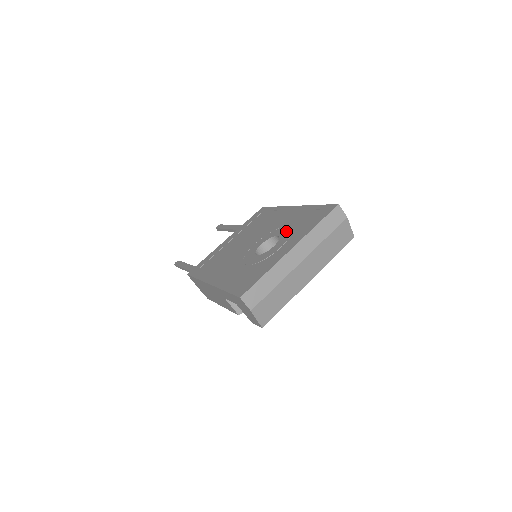
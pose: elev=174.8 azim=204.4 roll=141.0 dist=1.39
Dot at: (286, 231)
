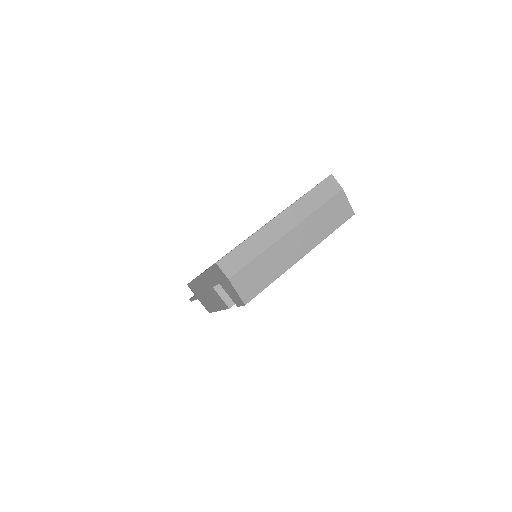
Dot at: occluded
